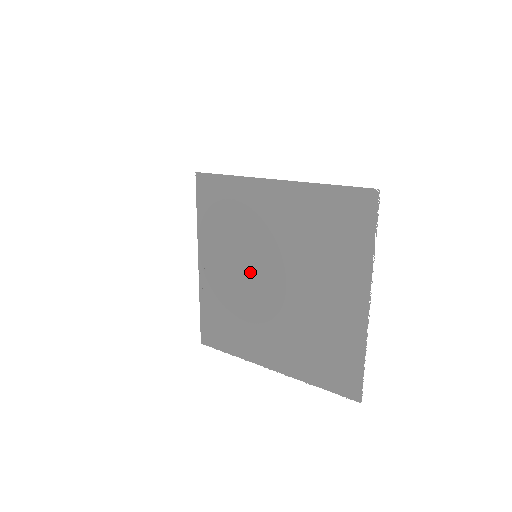
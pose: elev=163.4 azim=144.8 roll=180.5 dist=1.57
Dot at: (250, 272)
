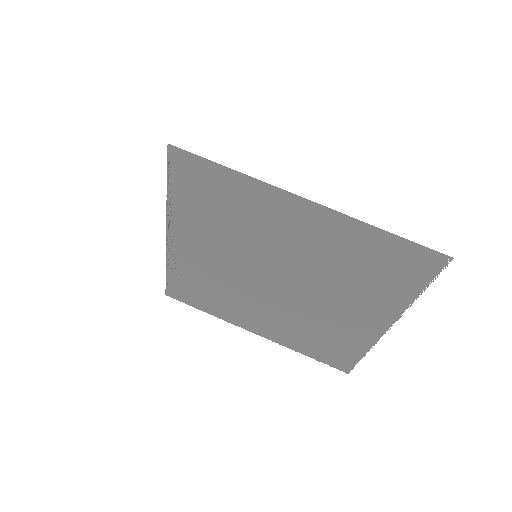
Dot at: (244, 266)
